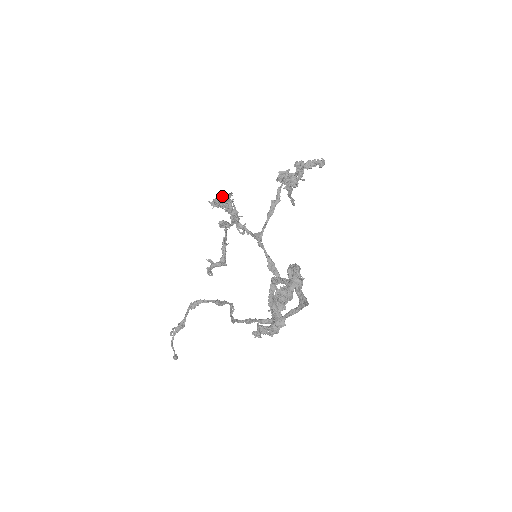
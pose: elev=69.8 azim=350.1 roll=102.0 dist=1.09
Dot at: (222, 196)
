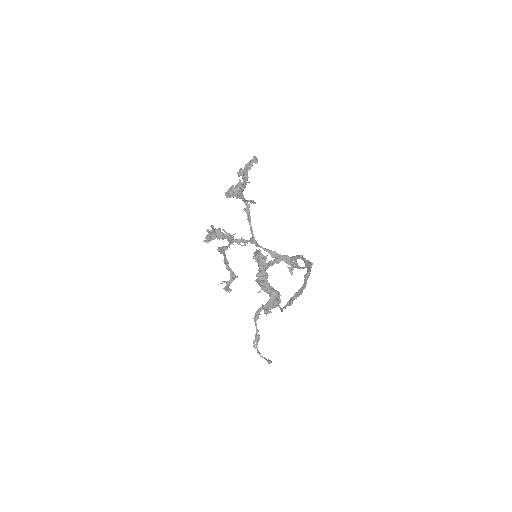
Dot at: (208, 232)
